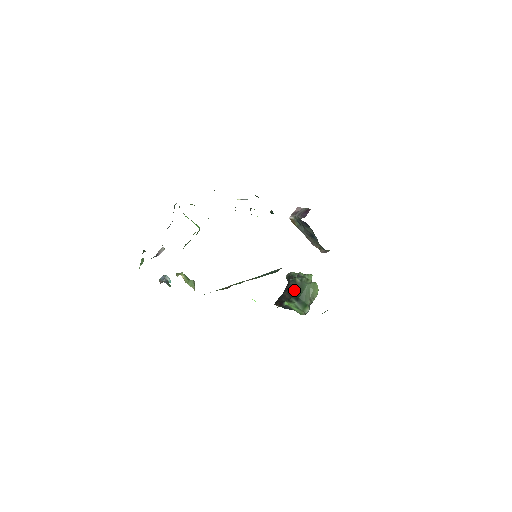
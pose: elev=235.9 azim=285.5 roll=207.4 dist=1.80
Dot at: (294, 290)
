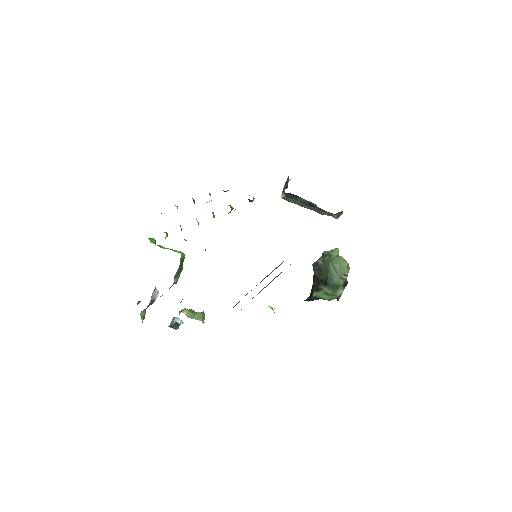
Dot at: (319, 275)
